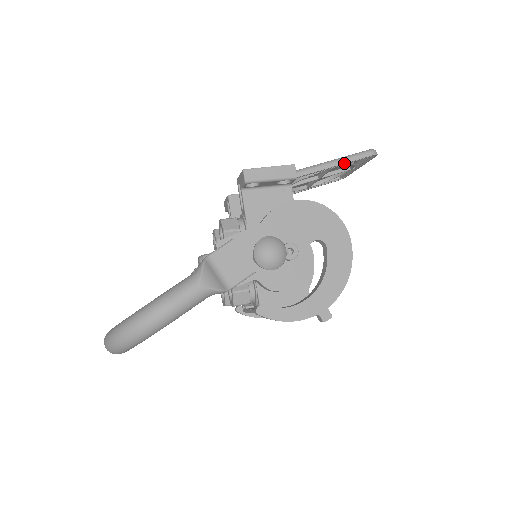
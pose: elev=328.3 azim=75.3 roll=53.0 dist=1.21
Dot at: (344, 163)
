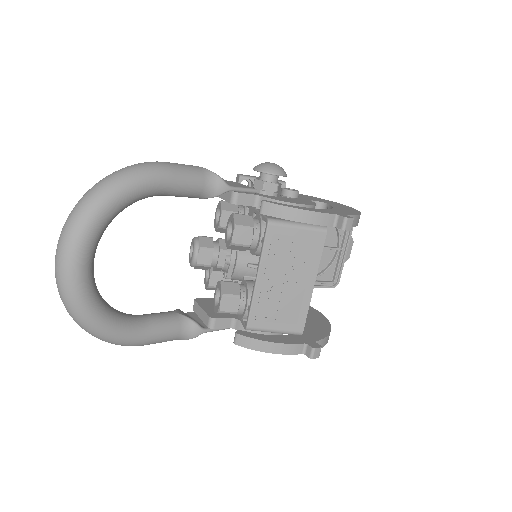
Dot at: occluded
